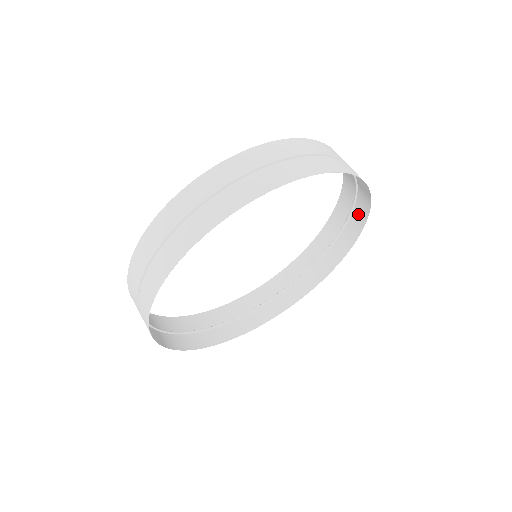
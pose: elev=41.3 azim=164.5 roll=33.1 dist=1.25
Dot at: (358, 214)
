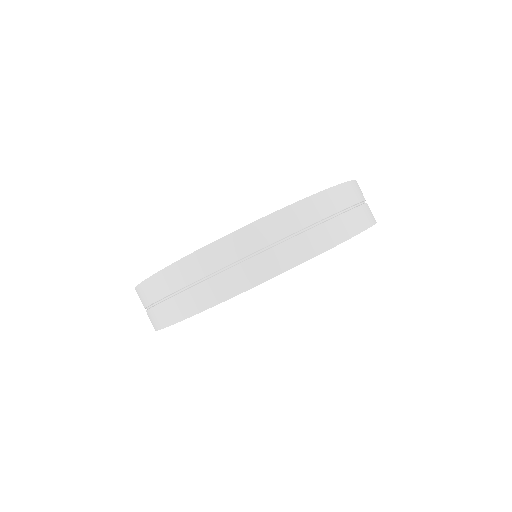
Dot at: occluded
